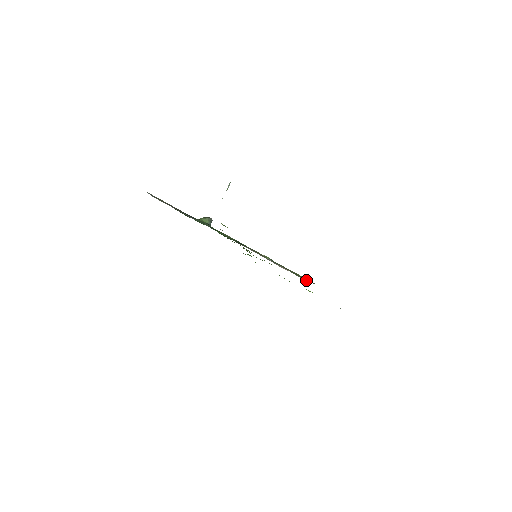
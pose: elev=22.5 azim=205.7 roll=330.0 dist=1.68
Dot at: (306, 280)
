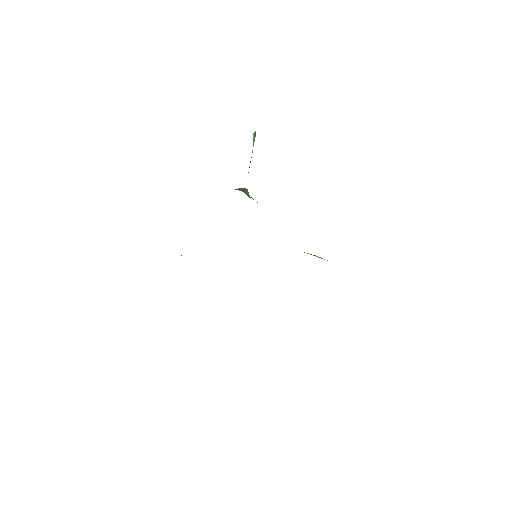
Dot at: occluded
